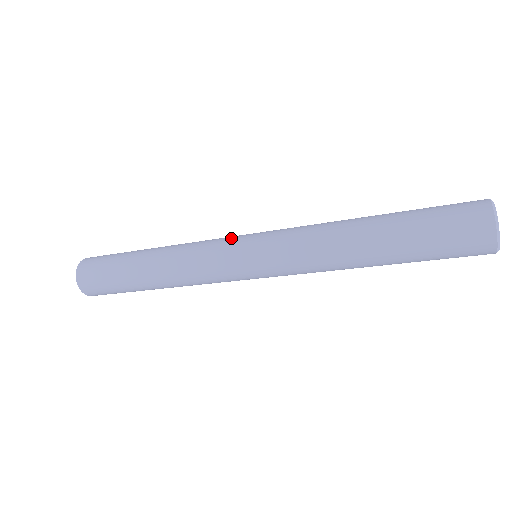
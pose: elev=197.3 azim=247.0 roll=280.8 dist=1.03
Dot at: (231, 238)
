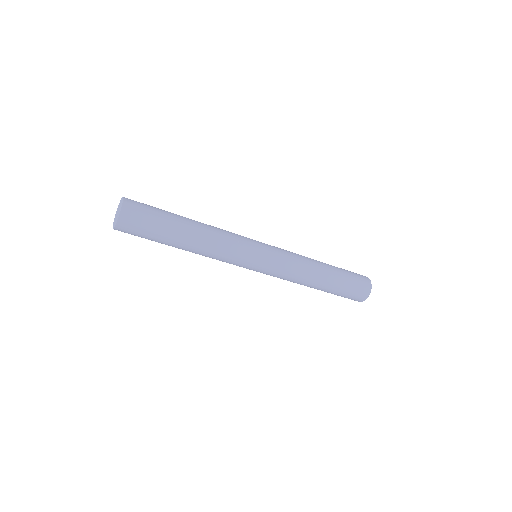
Dot at: occluded
